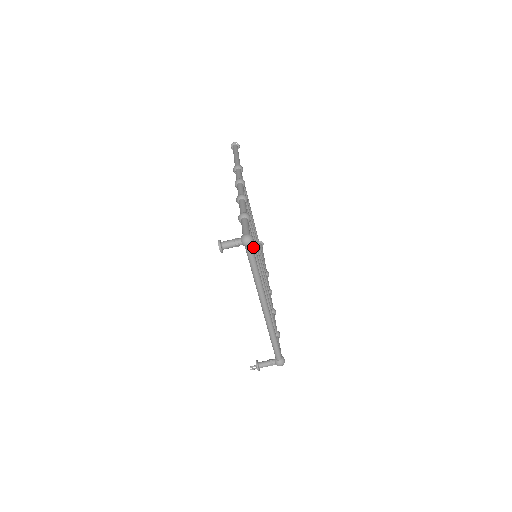
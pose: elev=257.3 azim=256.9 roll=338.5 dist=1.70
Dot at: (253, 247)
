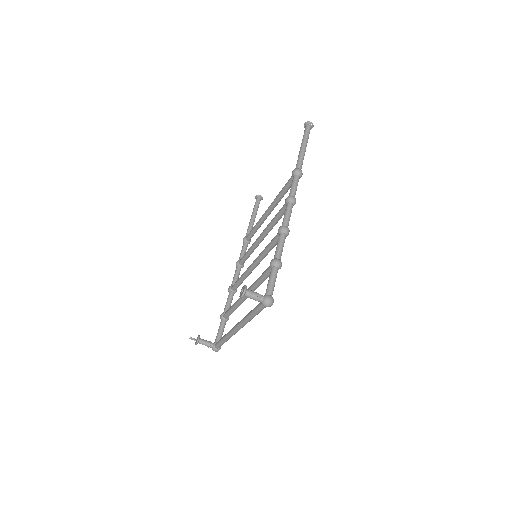
Dot at: (264, 280)
